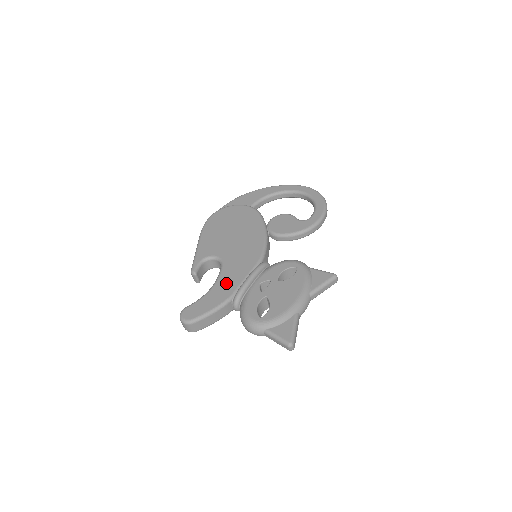
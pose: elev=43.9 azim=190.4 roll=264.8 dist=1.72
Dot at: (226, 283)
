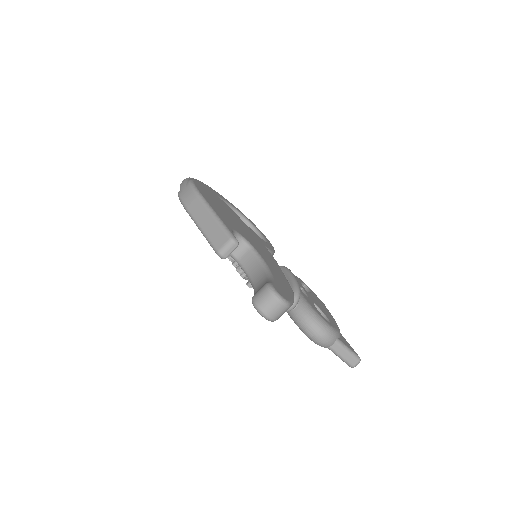
Dot at: (277, 272)
